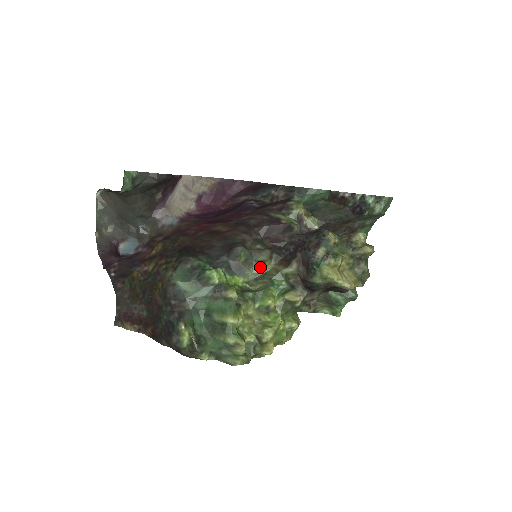
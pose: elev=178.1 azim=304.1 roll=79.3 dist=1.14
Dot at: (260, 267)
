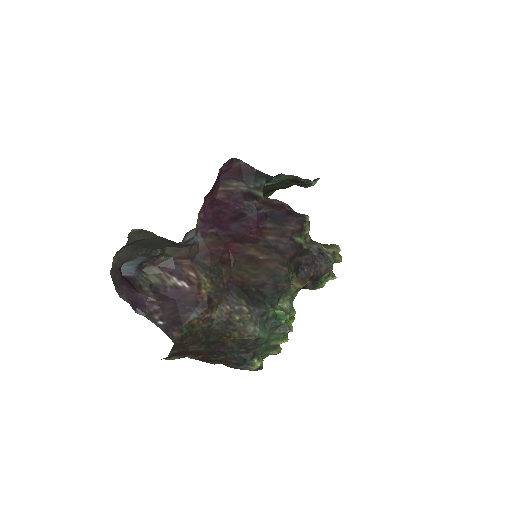
Dot at: occluded
